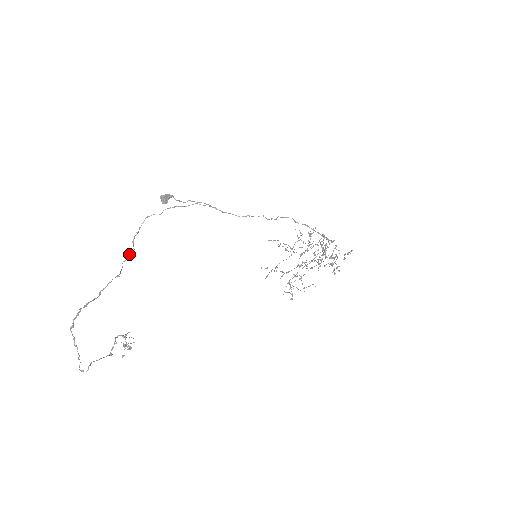
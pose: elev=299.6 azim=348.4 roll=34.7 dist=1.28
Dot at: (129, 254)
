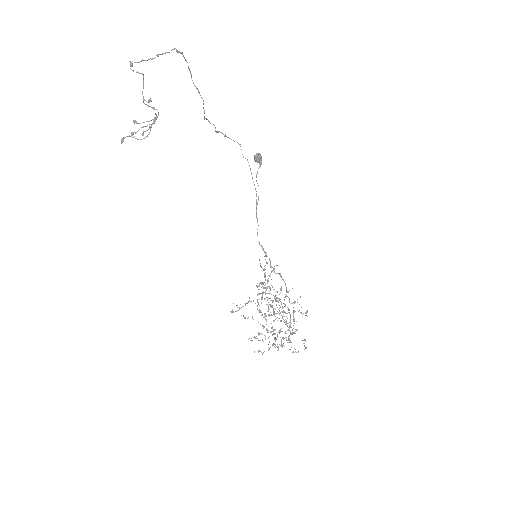
Dot at: occluded
